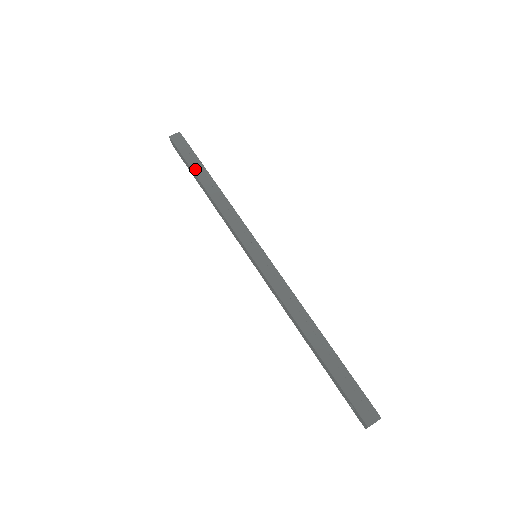
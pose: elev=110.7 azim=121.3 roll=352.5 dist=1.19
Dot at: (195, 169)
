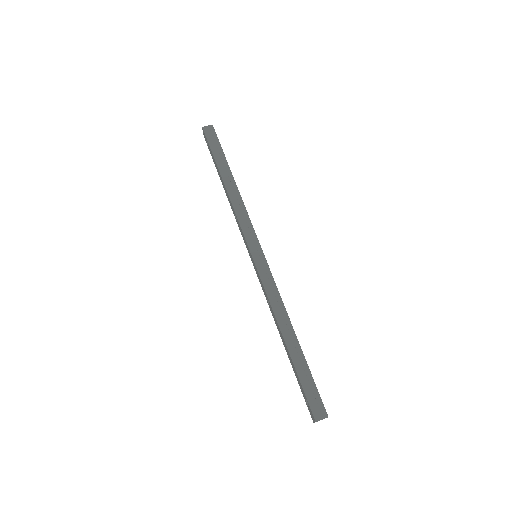
Dot at: (219, 164)
